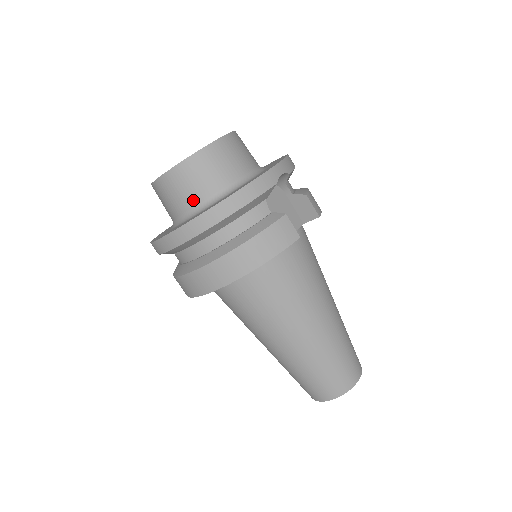
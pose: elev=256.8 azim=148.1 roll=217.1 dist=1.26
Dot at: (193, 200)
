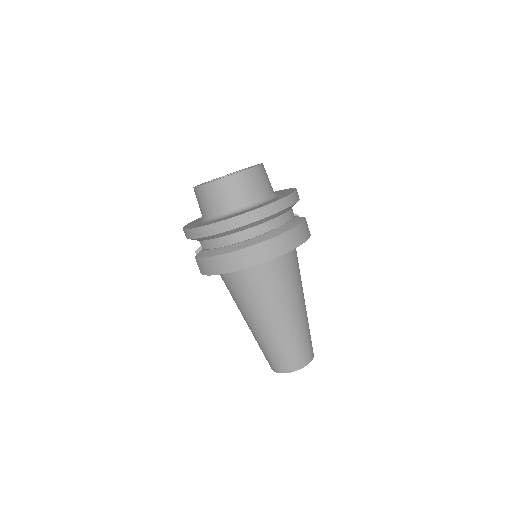
Dot at: (252, 196)
